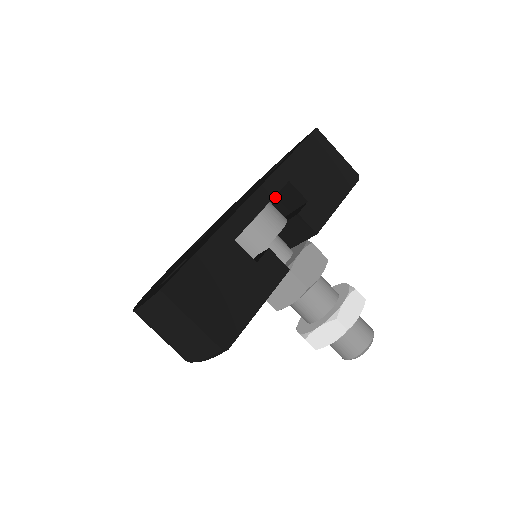
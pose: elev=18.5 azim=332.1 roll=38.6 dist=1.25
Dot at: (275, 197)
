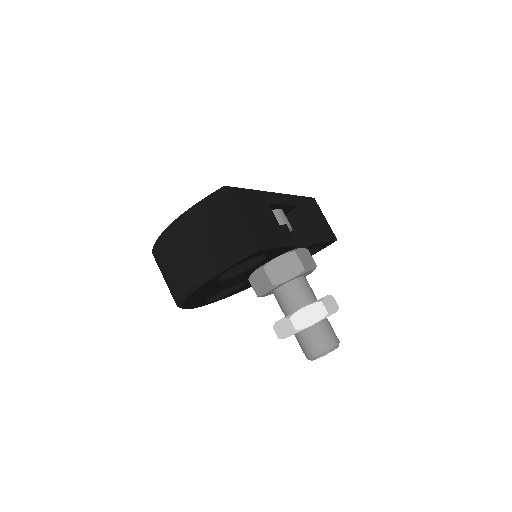
Dot at: occluded
